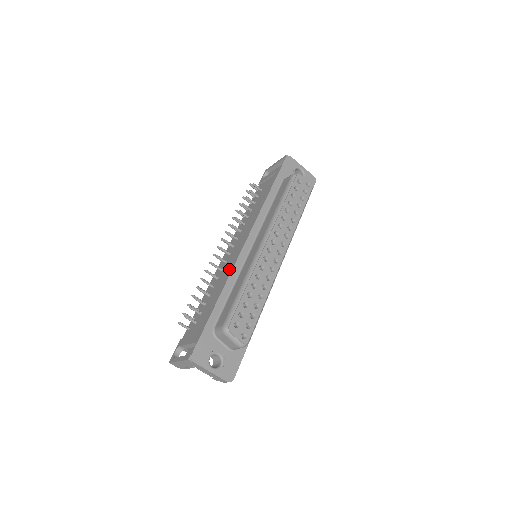
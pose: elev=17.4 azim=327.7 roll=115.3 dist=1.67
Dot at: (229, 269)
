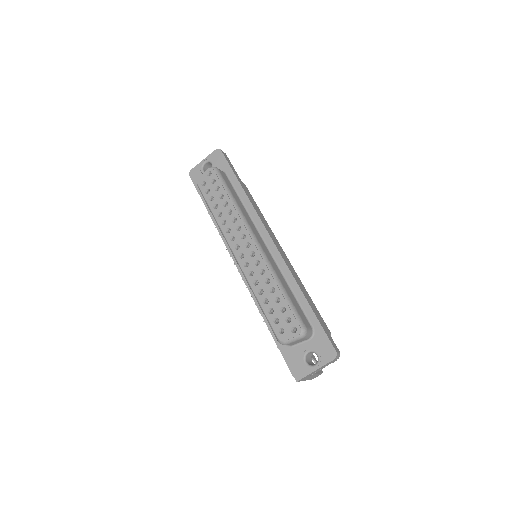
Dot at: occluded
